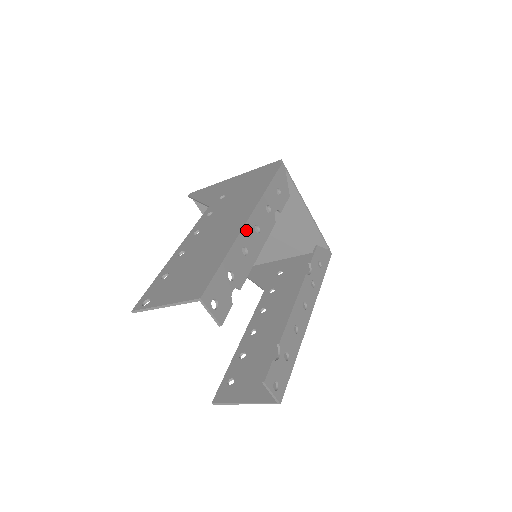
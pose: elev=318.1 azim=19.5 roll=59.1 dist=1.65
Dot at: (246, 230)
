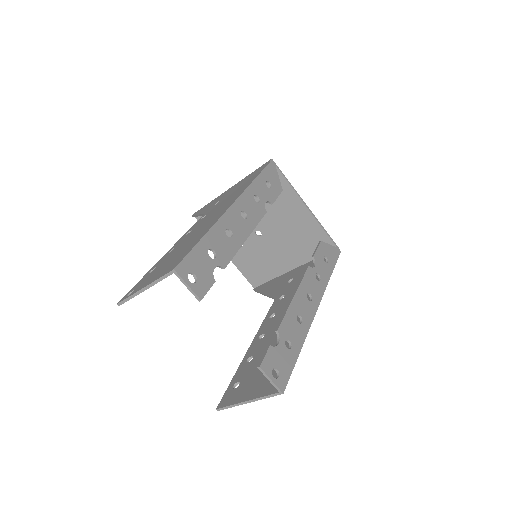
Dot at: (230, 214)
